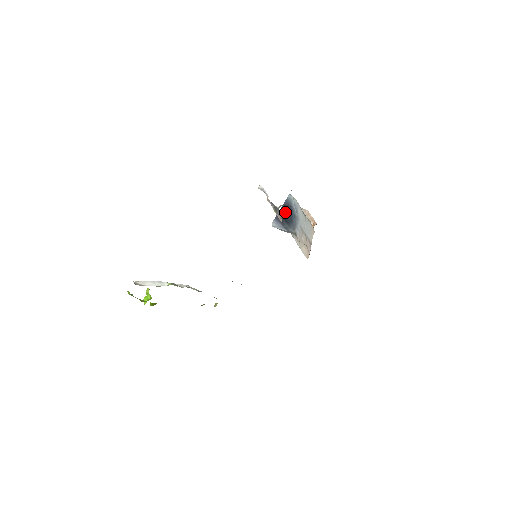
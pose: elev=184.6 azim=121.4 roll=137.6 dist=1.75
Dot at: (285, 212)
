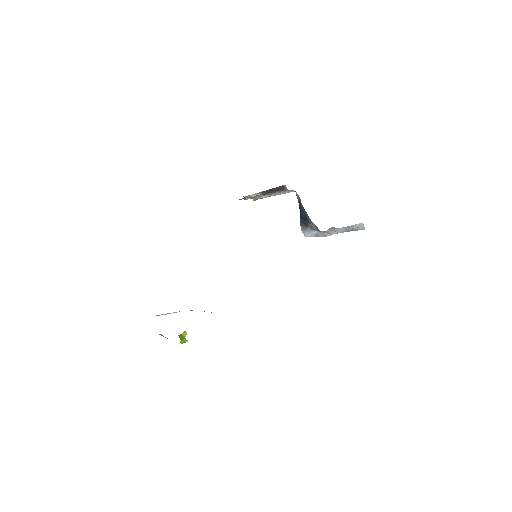
Dot at: (300, 212)
